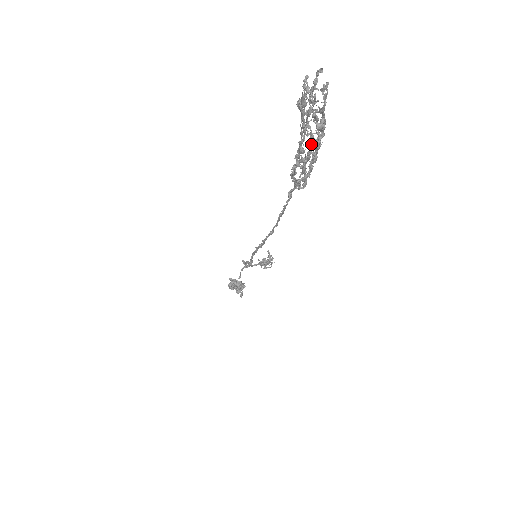
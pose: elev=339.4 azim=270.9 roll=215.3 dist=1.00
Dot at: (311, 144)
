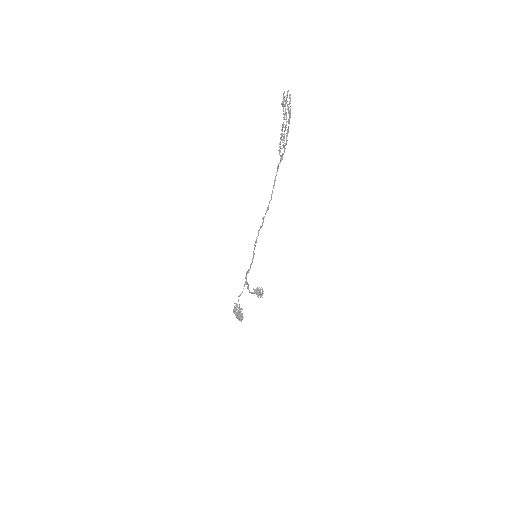
Dot at: occluded
